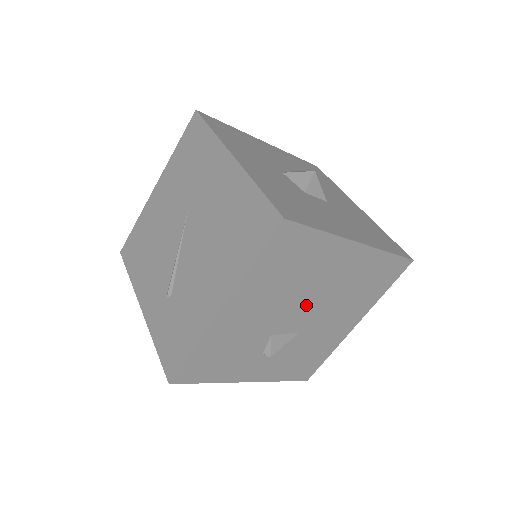
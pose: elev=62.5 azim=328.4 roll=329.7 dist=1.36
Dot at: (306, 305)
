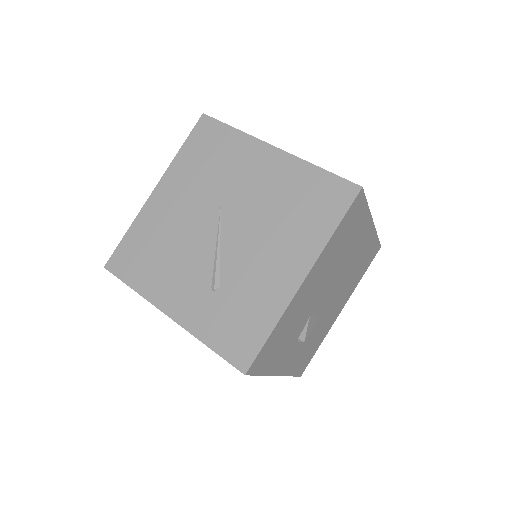
Dot at: (334, 284)
